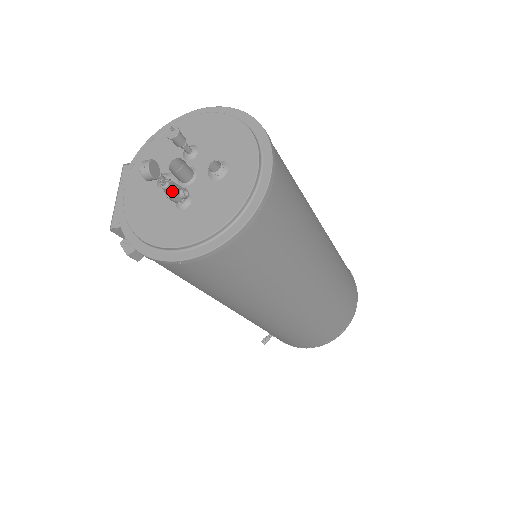
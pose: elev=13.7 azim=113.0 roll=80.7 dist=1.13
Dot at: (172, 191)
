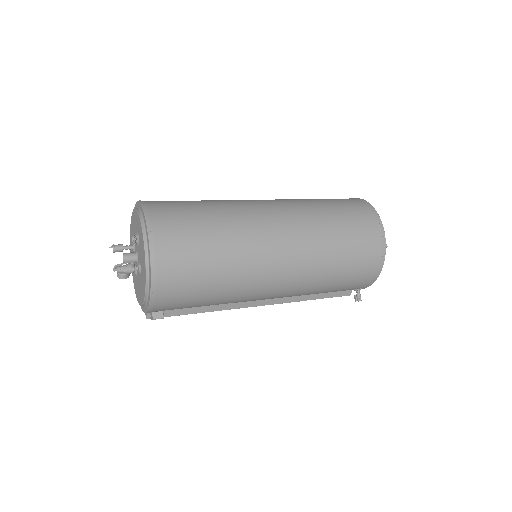
Dot at: (123, 269)
